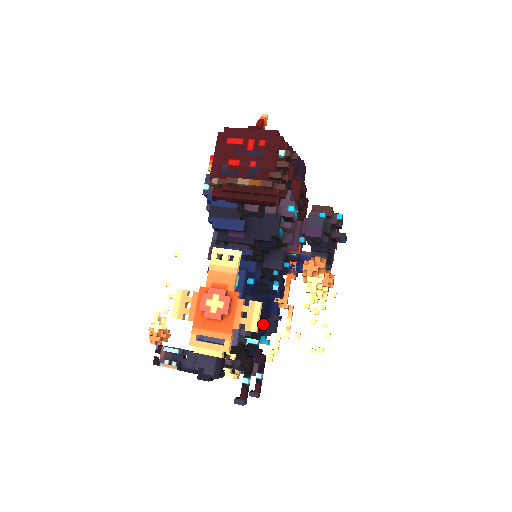
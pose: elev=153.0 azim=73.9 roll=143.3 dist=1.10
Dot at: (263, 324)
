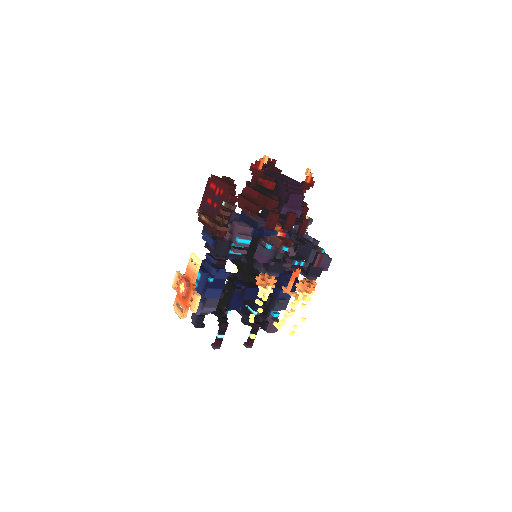
Dot at: occluded
